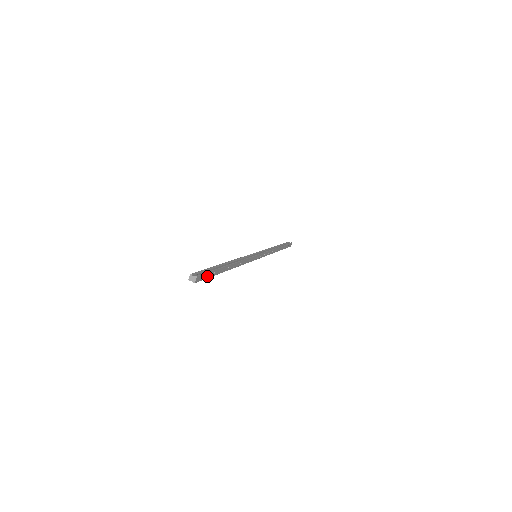
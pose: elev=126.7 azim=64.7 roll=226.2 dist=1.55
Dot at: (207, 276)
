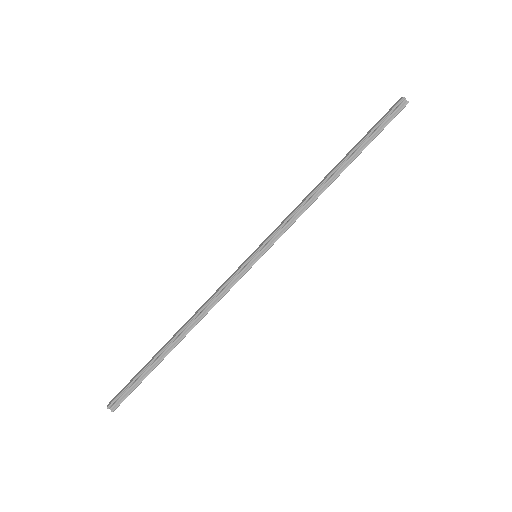
Dot at: (133, 388)
